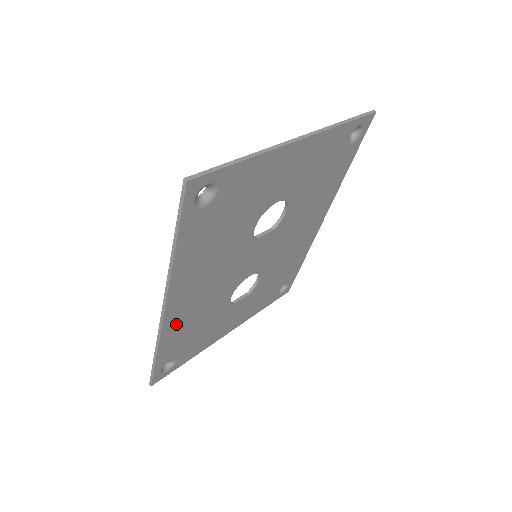
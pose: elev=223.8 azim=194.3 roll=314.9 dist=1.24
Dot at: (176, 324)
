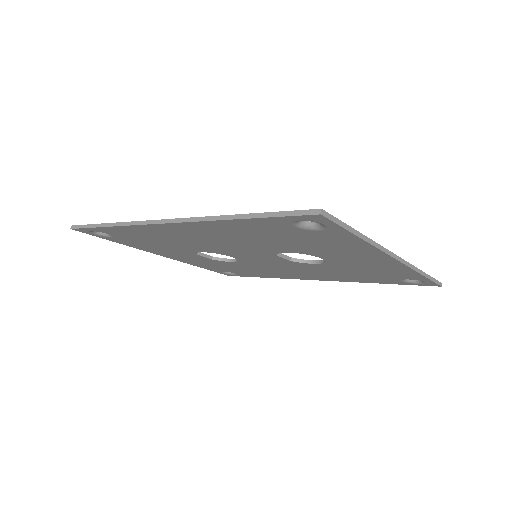
Dot at: (152, 231)
